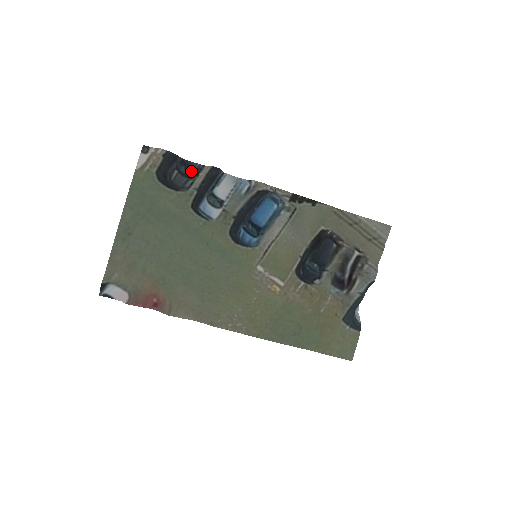
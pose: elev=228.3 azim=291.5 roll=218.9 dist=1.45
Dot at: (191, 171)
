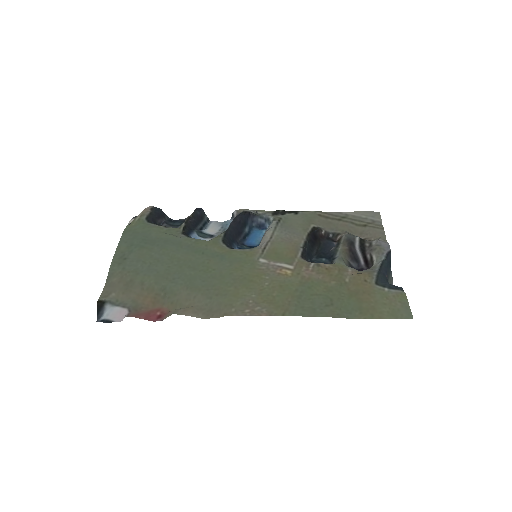
Dot at: (179, 222)
